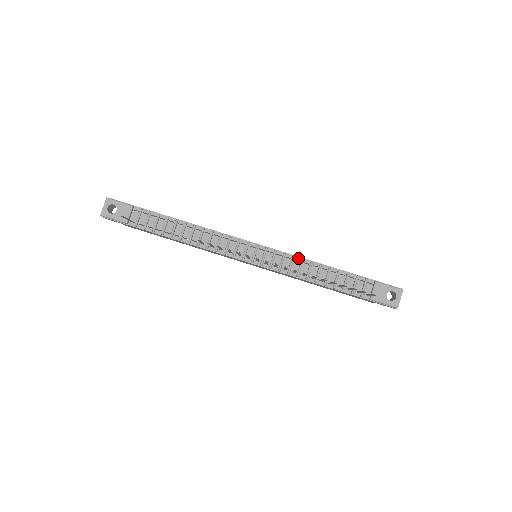
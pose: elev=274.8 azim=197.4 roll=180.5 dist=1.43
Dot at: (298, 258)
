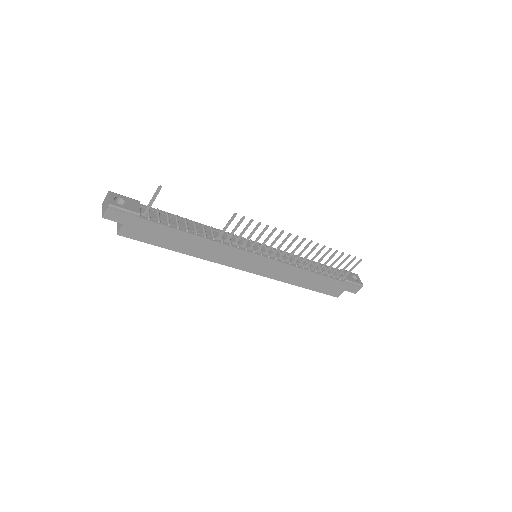
Dot at: (289, 254)
